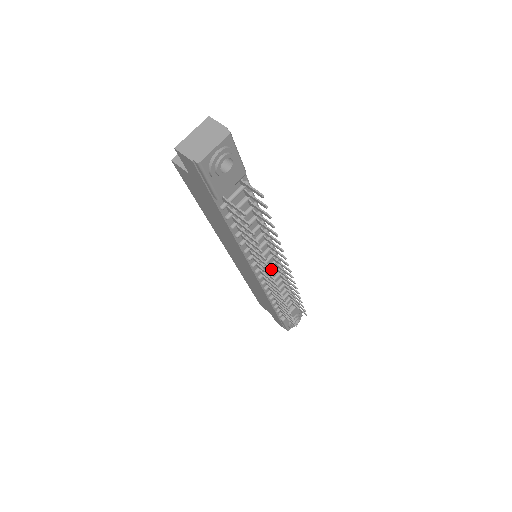
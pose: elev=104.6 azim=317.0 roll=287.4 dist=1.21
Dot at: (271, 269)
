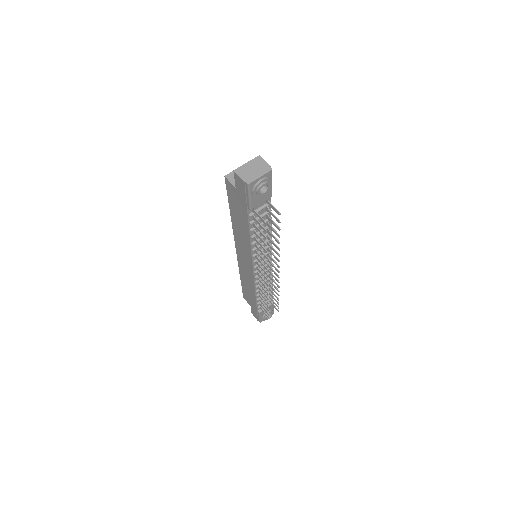
Dot at: (264, 268)
